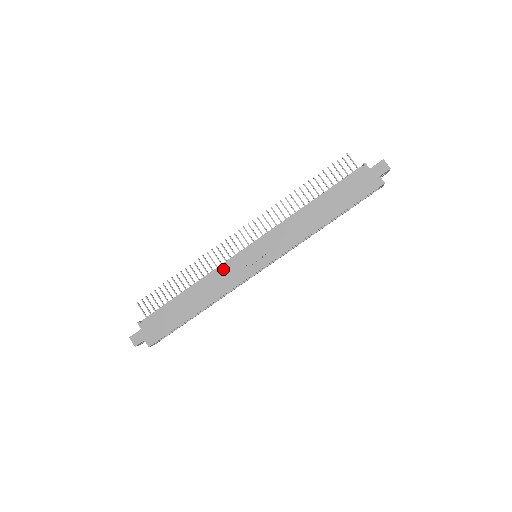
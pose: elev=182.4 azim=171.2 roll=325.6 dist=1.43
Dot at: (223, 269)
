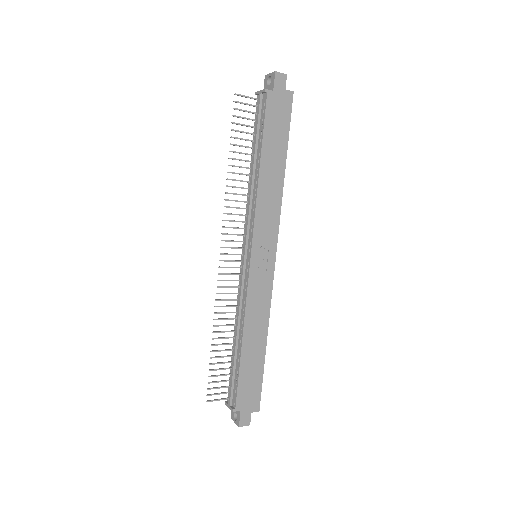
Dot at: (250, 296)
